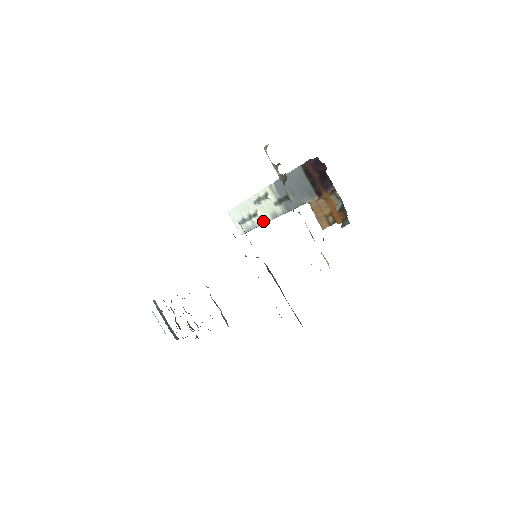
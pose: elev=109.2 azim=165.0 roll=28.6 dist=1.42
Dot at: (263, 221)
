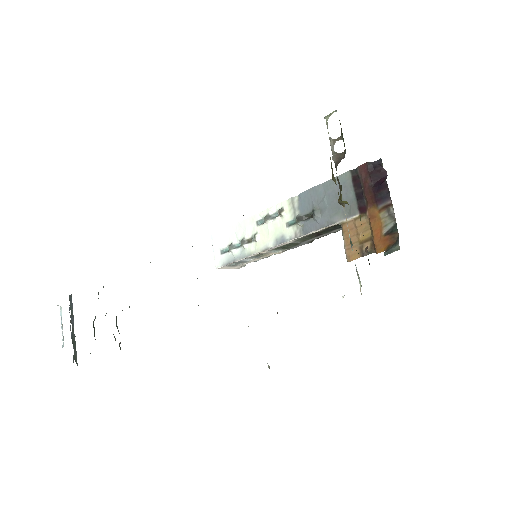
Dot at: (259, 248)
